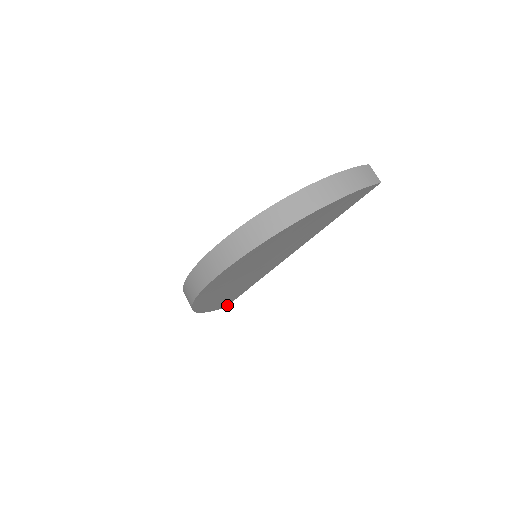
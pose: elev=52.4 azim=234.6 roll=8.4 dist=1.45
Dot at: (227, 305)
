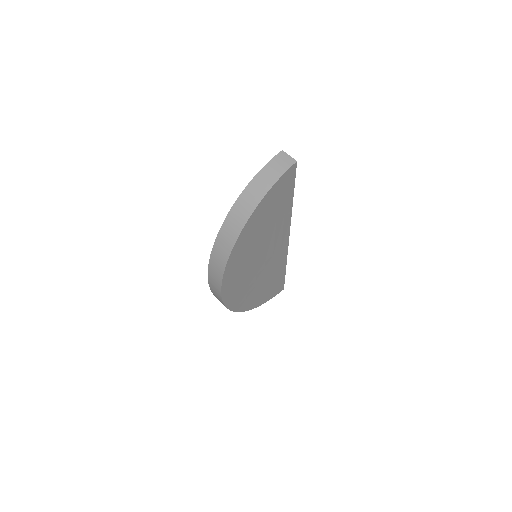
Dot at: (283, 287)
